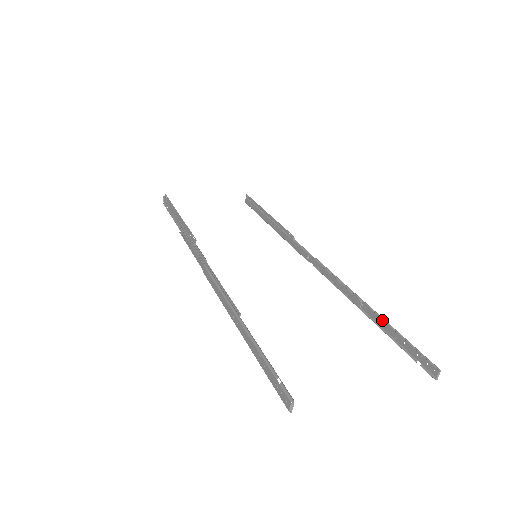
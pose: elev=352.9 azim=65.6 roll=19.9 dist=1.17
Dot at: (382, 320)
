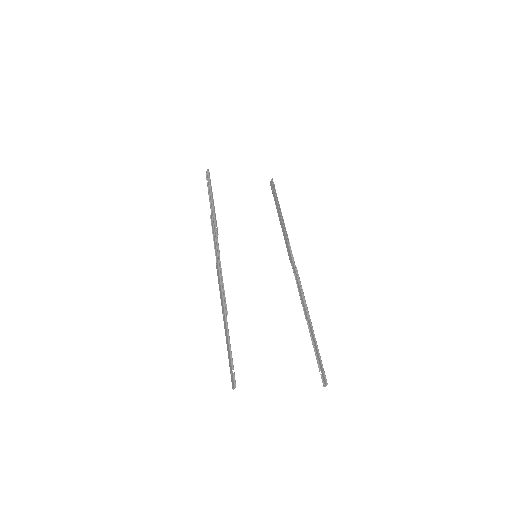
Dot at: (314, 336)
